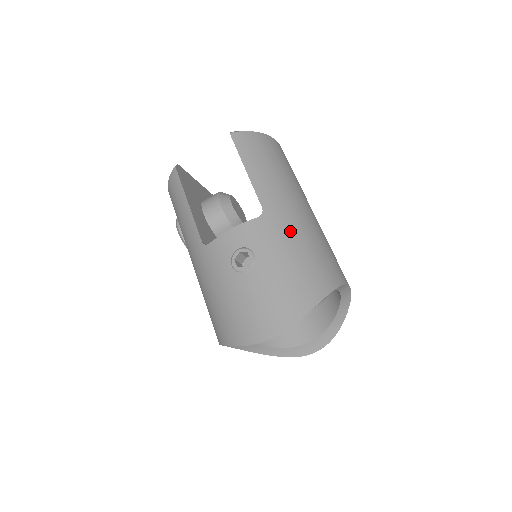
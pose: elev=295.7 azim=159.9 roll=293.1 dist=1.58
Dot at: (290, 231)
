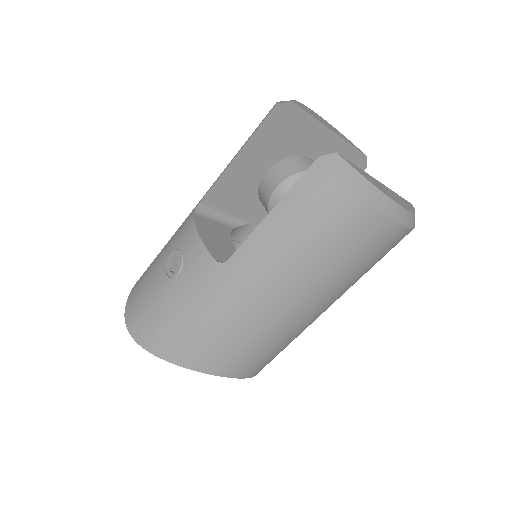
Dot at: (219, 304)
